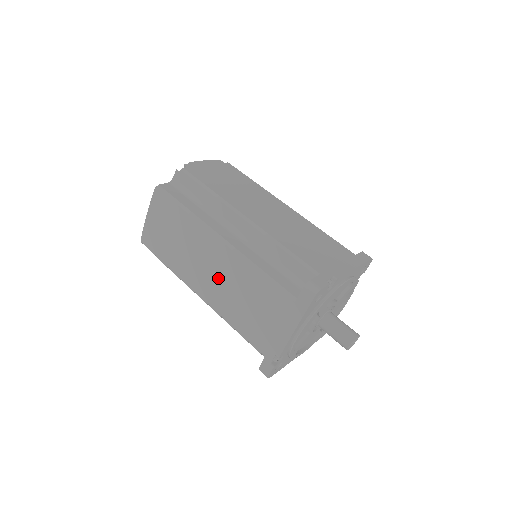
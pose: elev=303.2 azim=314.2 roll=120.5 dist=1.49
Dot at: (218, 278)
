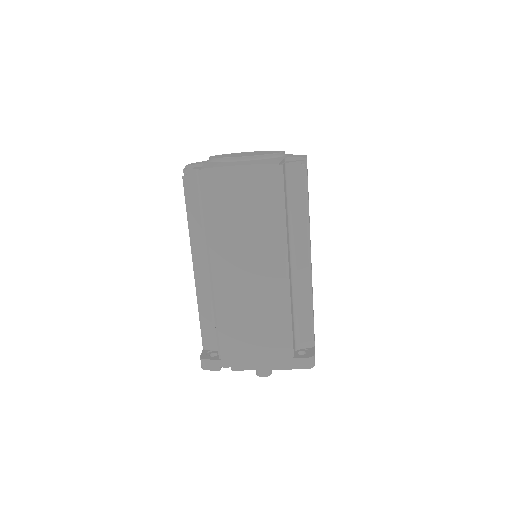
Dot at: (249, 284)
